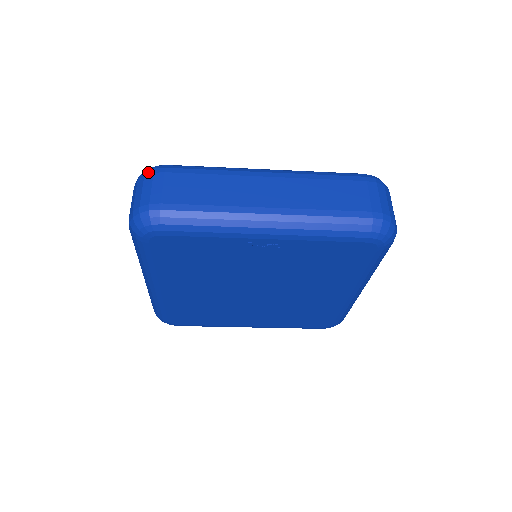
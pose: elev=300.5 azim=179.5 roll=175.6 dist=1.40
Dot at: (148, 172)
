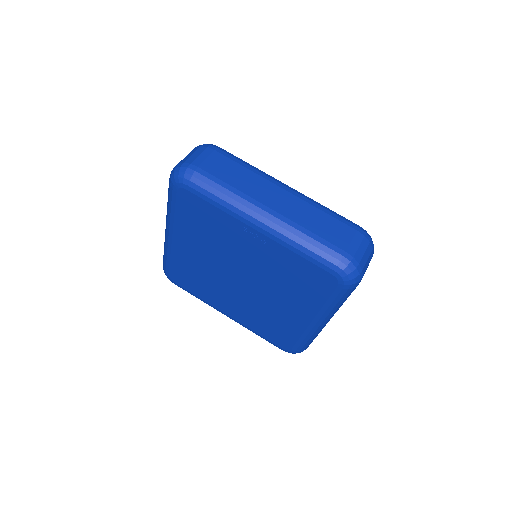
Dot at: (204, 145)
